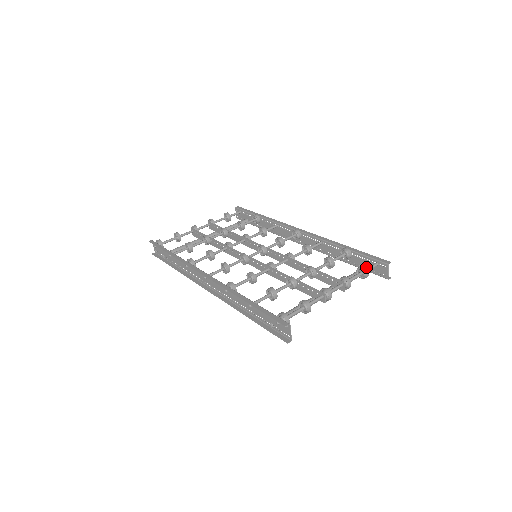
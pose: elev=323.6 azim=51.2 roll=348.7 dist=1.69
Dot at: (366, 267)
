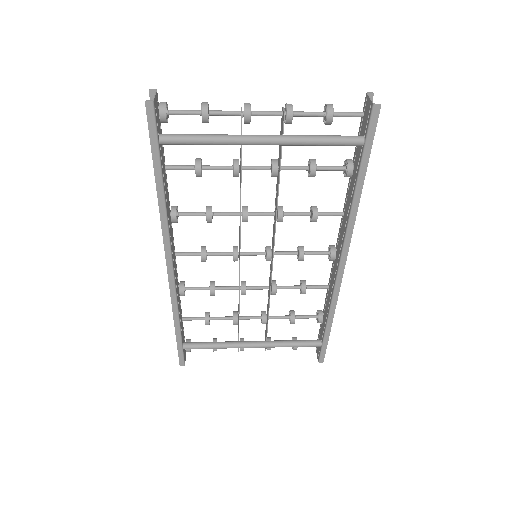
Dot at: (358, 137)
